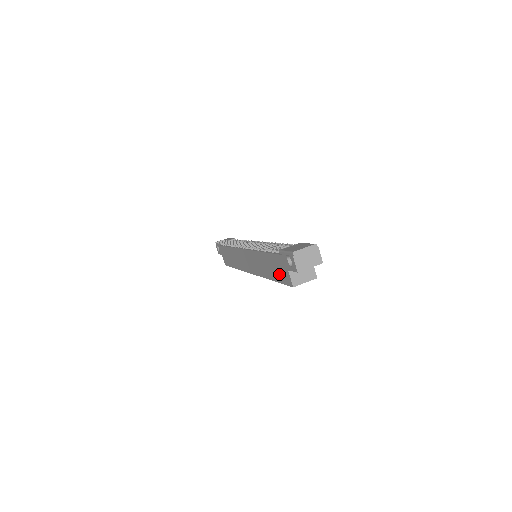
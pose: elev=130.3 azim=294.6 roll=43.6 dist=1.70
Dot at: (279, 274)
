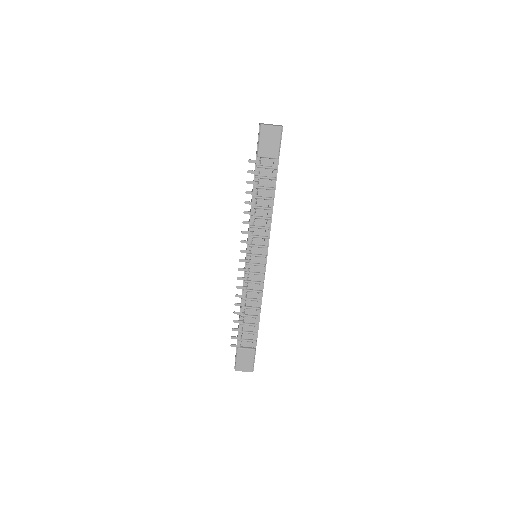
Dot at: occluded
